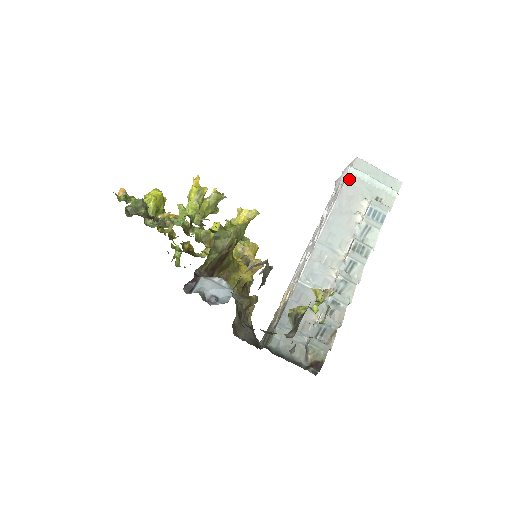
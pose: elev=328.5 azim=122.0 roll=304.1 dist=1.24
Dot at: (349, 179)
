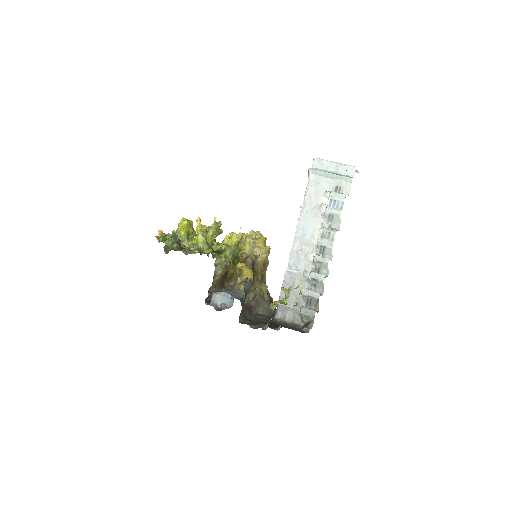
Dot at: (311, 179)
